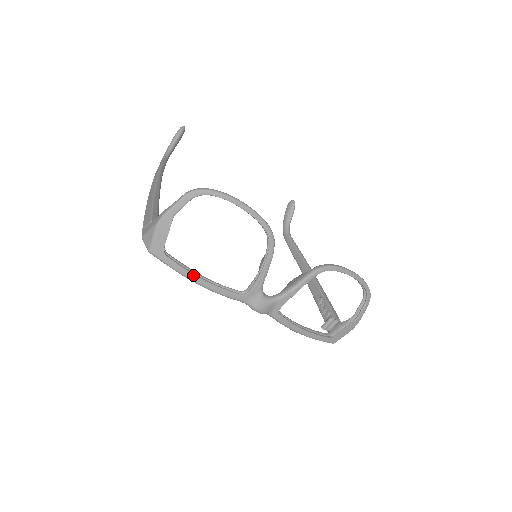
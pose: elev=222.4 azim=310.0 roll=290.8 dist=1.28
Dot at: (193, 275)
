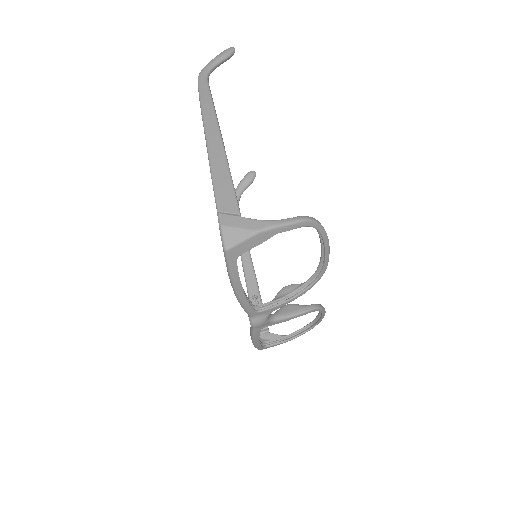
Dot at: (240, 284)
